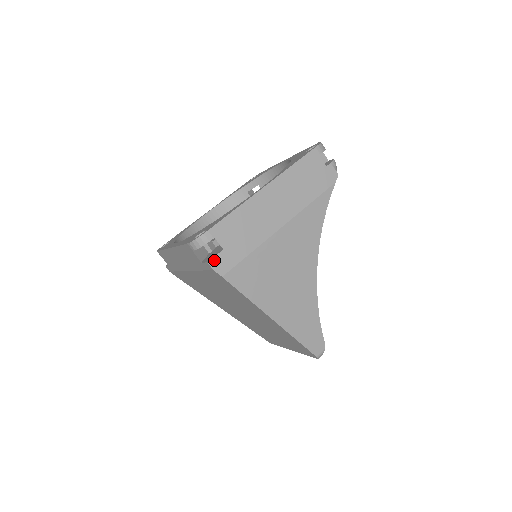
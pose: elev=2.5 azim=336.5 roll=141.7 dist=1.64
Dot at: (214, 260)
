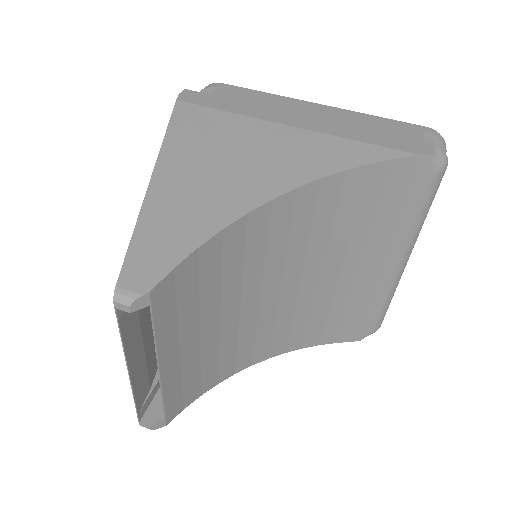
Dot at: (192, 92)
